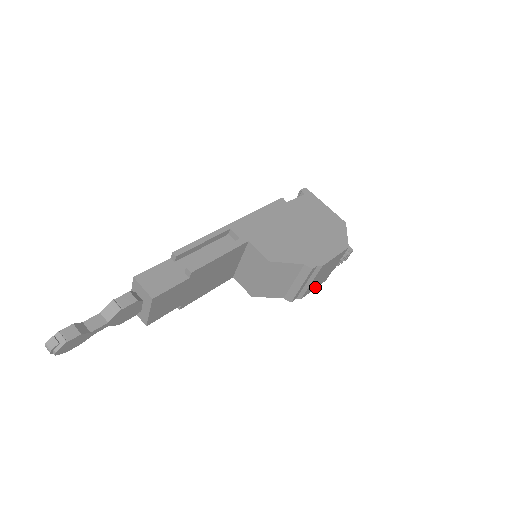
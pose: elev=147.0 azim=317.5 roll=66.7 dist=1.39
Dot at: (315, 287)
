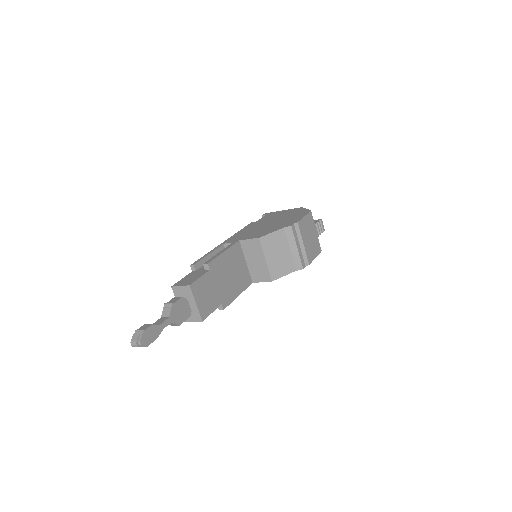
Dot at: (315, 255)
